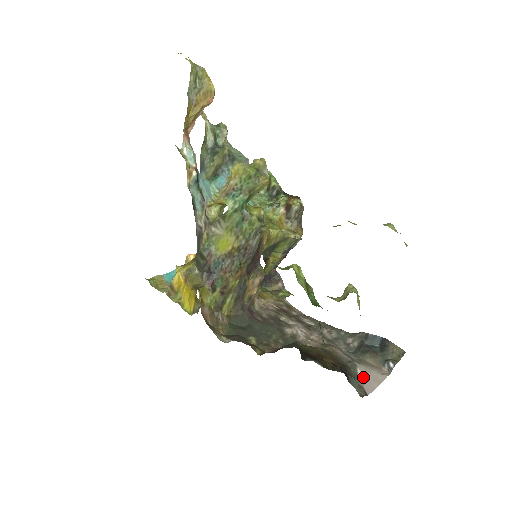
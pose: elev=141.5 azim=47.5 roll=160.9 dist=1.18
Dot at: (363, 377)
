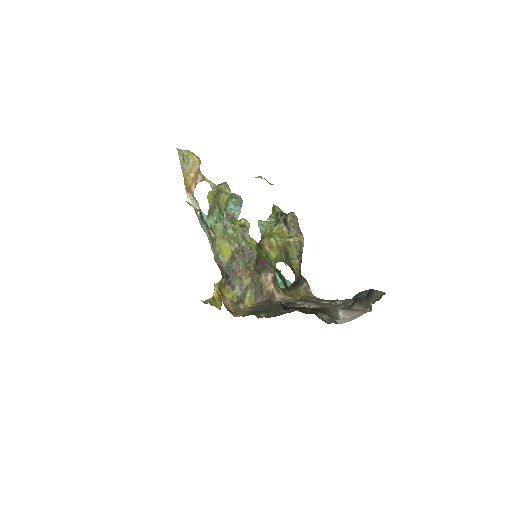
Dot at: (343, 317)
